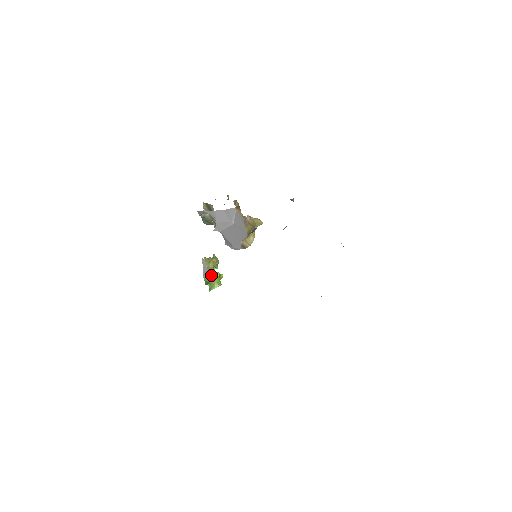
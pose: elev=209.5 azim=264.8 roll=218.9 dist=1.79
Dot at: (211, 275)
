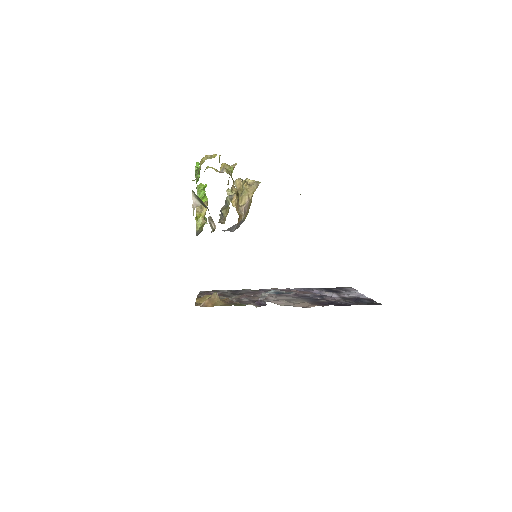
Dot at: occluded
